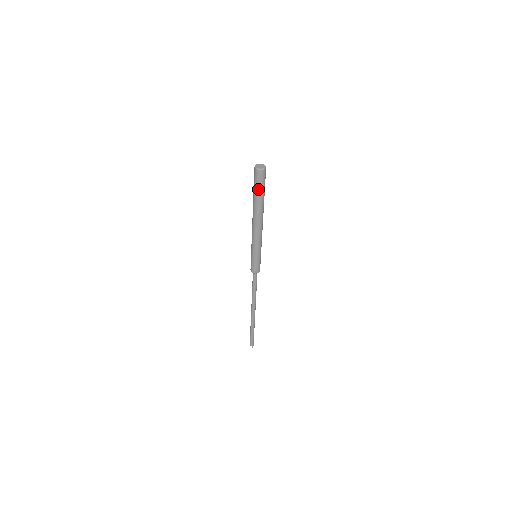
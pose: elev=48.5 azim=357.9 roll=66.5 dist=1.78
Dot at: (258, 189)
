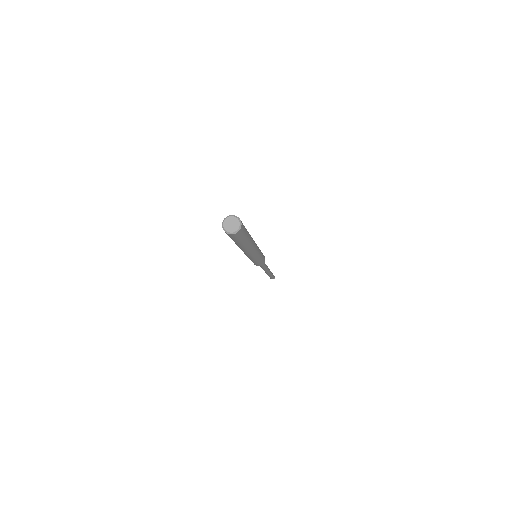
Dot at: (241, 241)
